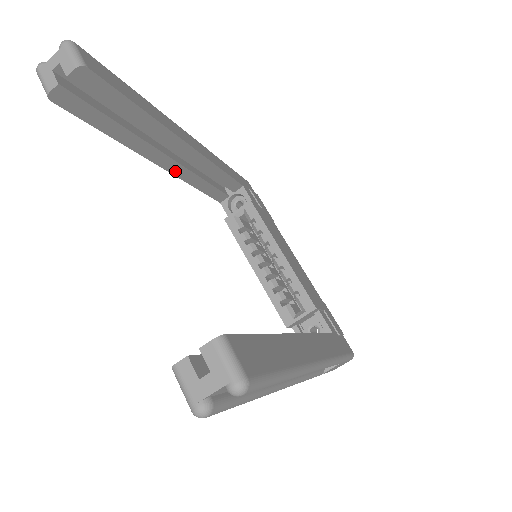
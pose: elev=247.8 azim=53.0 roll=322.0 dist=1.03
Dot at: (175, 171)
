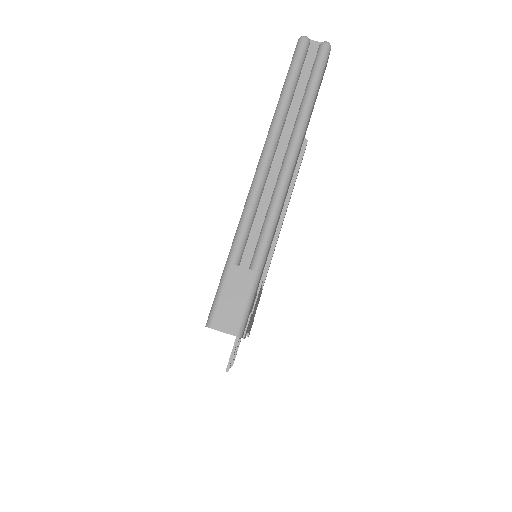
Dot at: occluded
